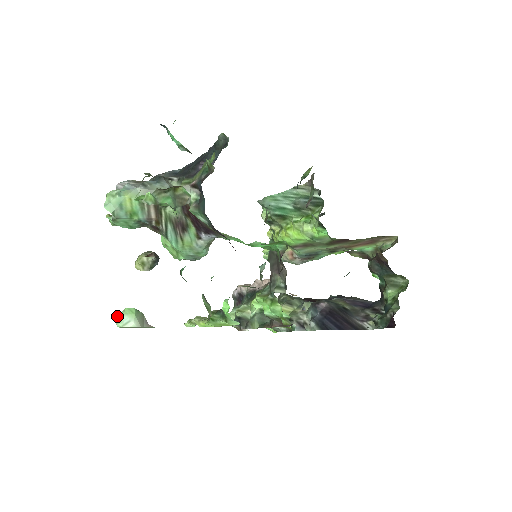
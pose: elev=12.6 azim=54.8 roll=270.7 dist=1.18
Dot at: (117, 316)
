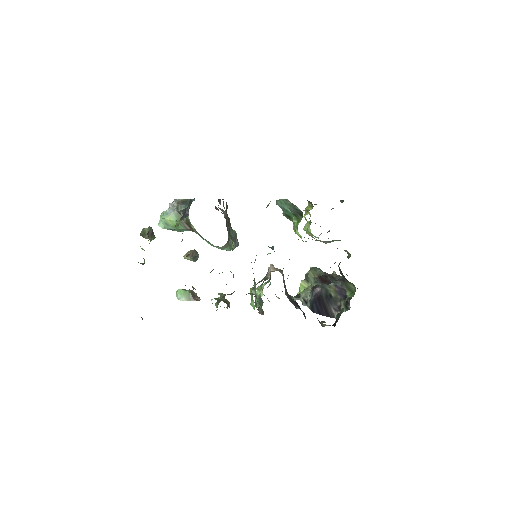
Dot at: (176, 293)
